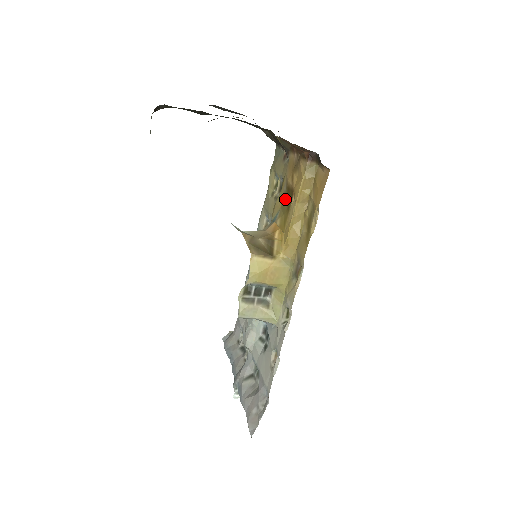
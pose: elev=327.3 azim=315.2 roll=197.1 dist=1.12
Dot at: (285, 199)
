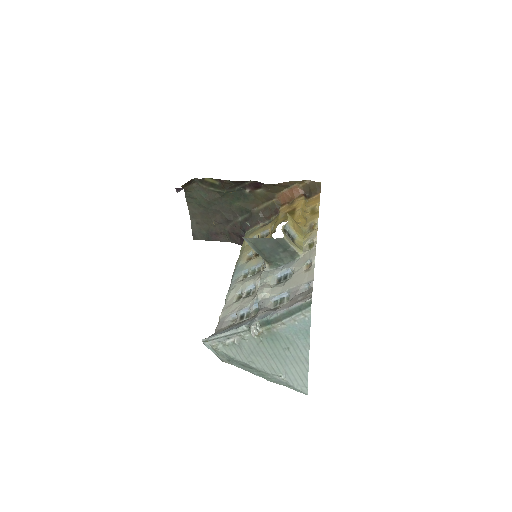
Dot at: (287, 216)
